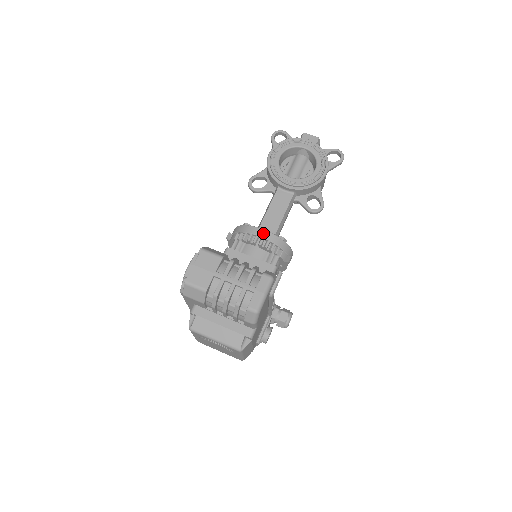
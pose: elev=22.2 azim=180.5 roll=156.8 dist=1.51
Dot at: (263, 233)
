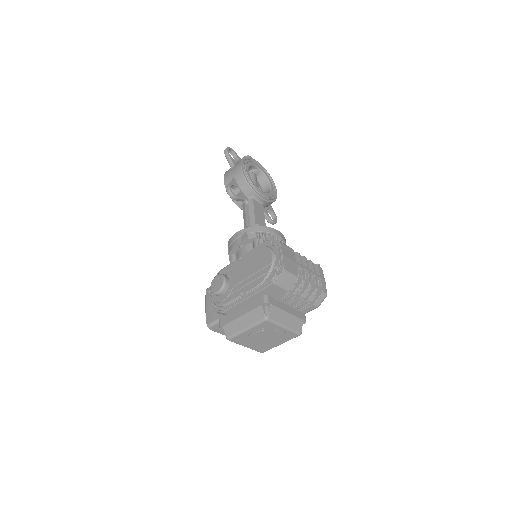
Dot at: (280, 234)
